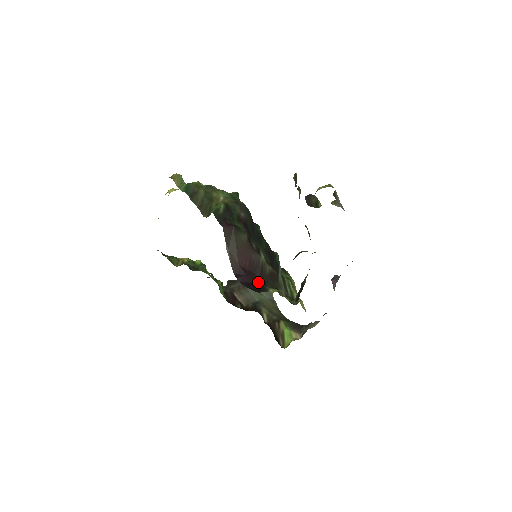
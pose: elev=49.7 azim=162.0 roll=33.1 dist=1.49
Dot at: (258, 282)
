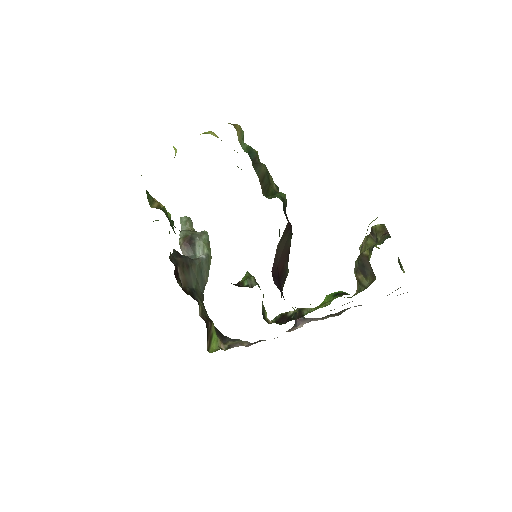
Dot at: (282, 292)
